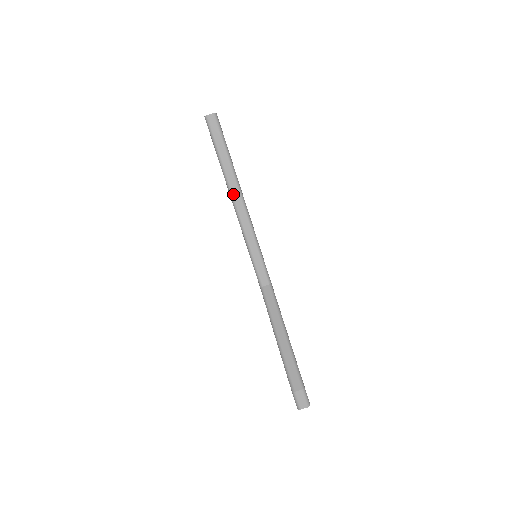
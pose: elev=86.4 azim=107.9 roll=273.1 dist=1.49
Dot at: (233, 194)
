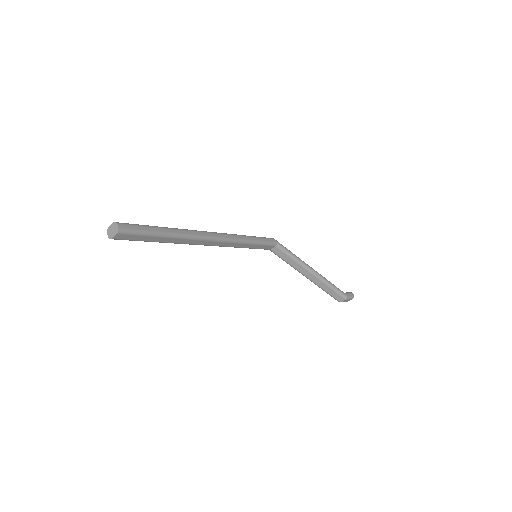
Dot at: occluded
